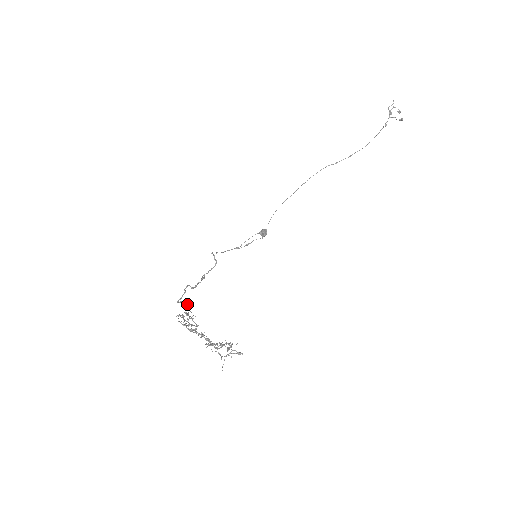
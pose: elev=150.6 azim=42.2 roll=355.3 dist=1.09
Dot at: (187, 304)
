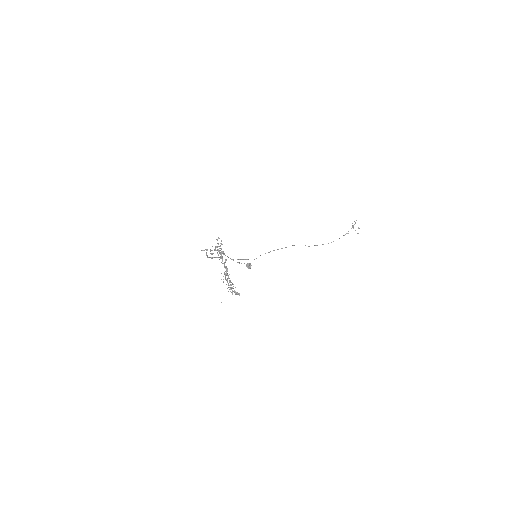
Dot at: (212, 250)
